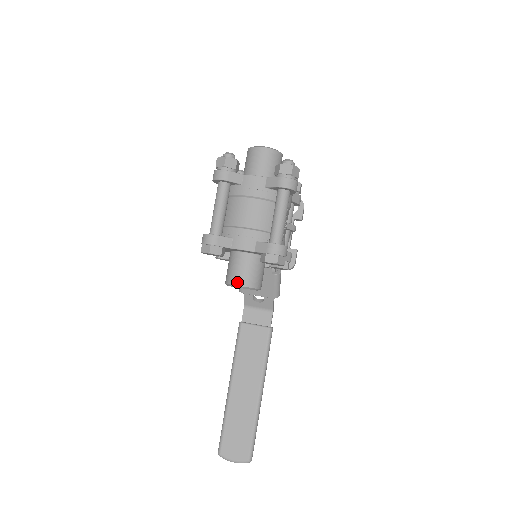
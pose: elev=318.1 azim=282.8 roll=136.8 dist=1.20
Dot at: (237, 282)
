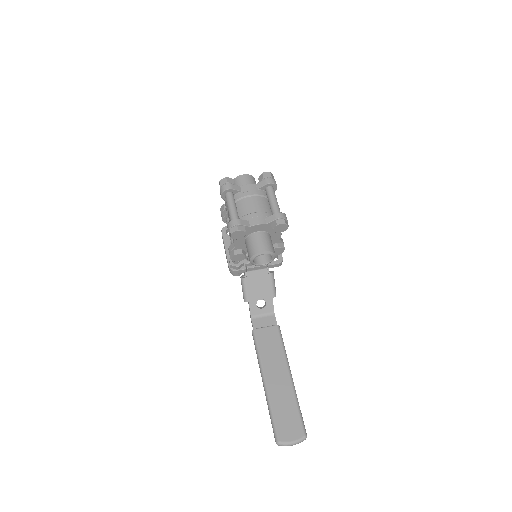
Dot at: (260, 250)
